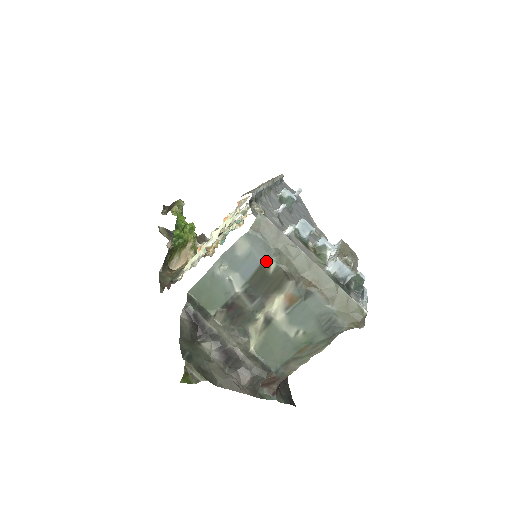
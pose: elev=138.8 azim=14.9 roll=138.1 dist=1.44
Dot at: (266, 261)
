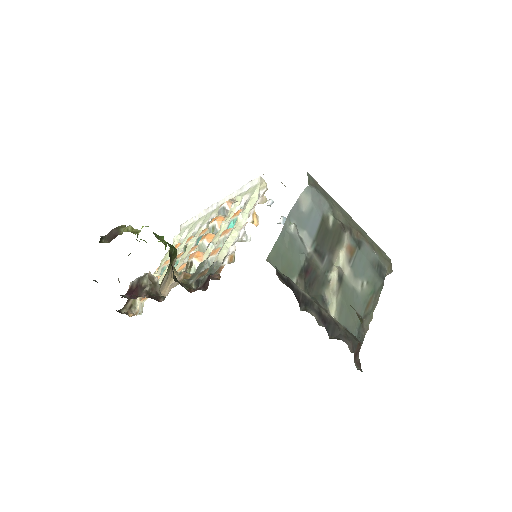
Dot at: (325, 215)
